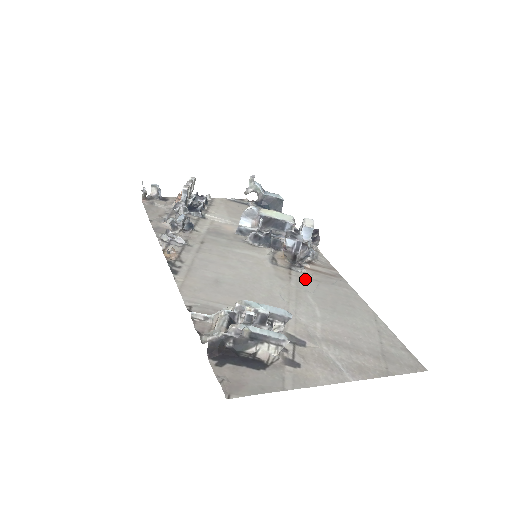
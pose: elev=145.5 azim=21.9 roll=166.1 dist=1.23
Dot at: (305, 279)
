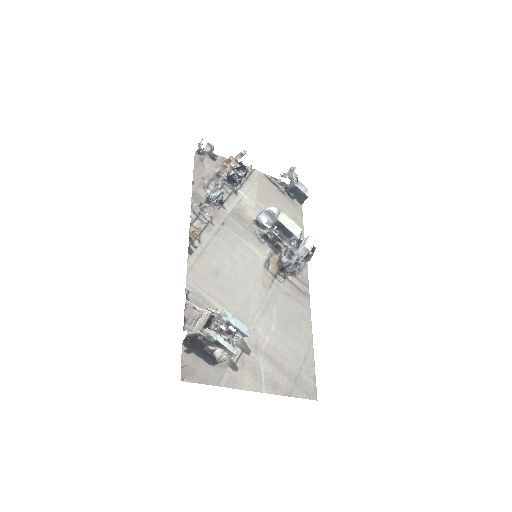
Dot at: (281, 291)
